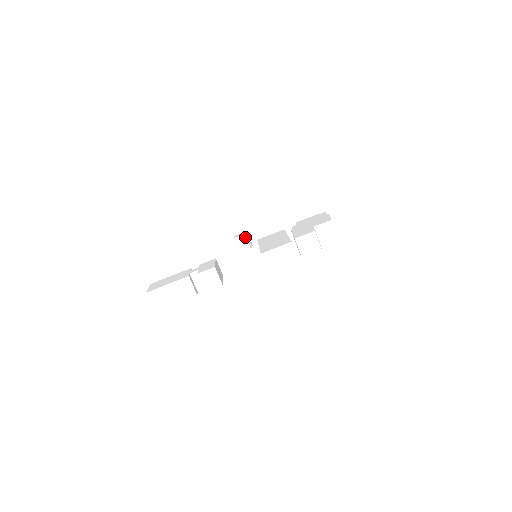
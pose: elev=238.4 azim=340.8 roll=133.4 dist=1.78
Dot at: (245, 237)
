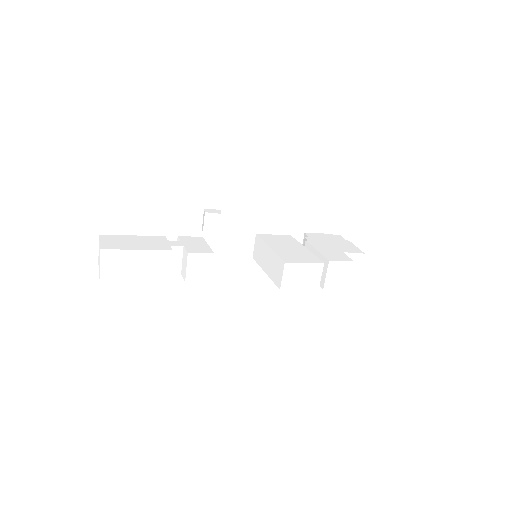
Dot at: (220, 217)
